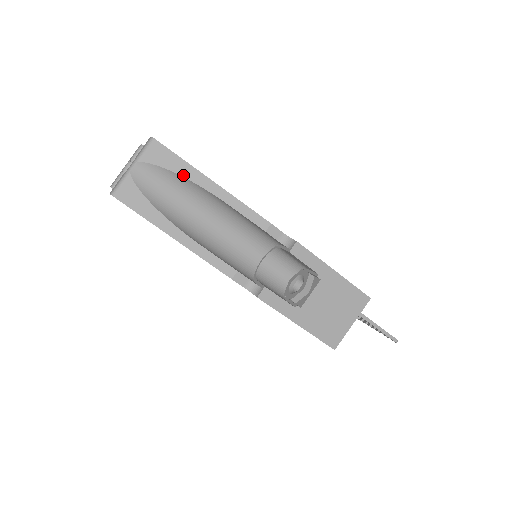
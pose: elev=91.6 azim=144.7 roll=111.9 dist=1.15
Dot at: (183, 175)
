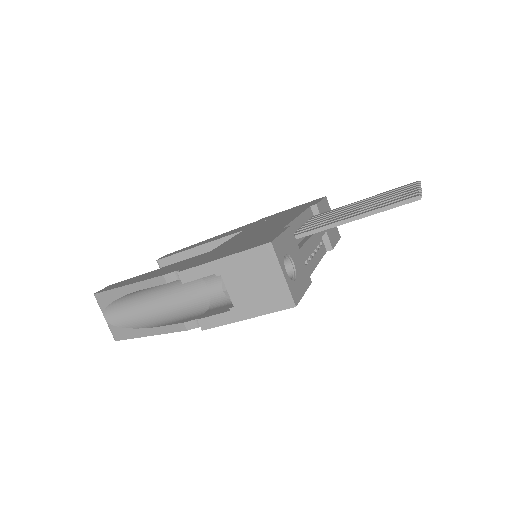
Dot at: (116, 298)
